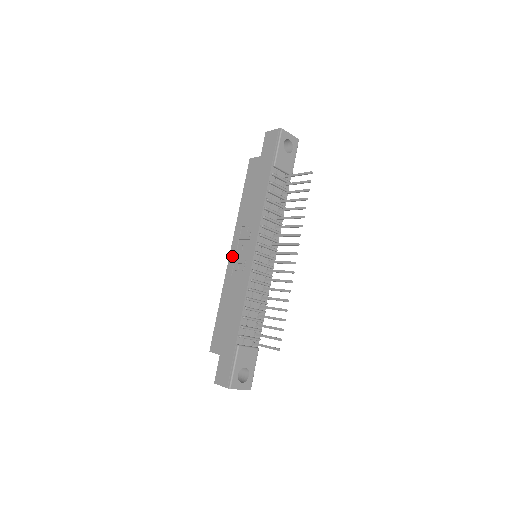
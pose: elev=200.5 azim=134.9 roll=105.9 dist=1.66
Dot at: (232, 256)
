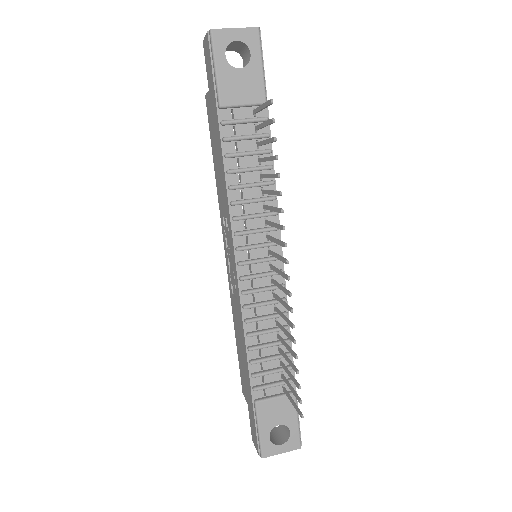
Dot at: (226, 262)
